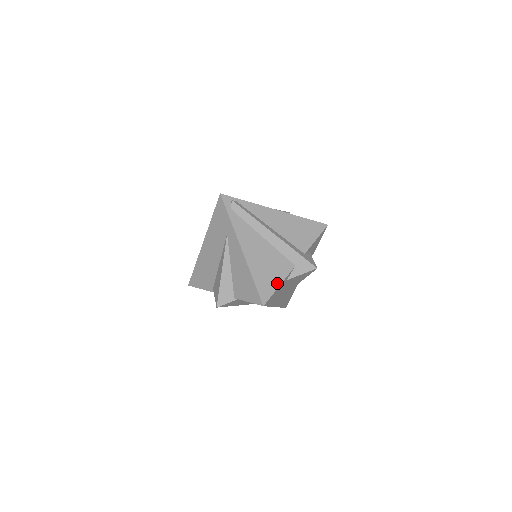
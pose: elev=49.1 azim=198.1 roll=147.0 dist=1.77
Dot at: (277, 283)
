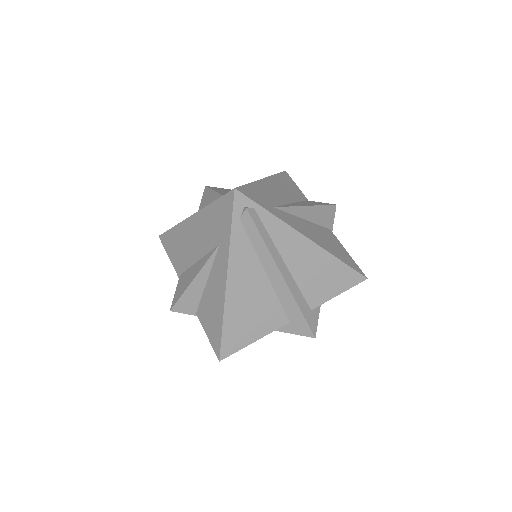
Dot at: (253, 338)
